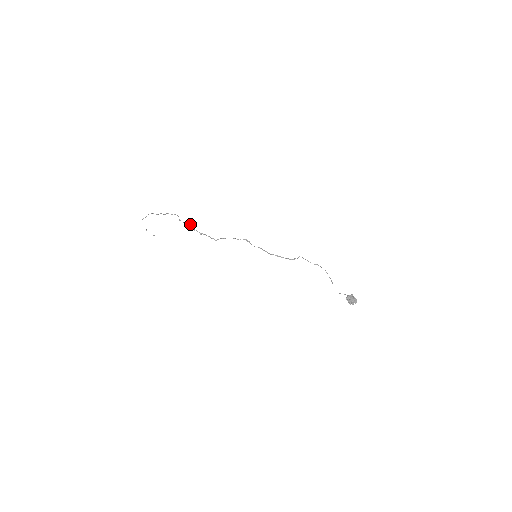
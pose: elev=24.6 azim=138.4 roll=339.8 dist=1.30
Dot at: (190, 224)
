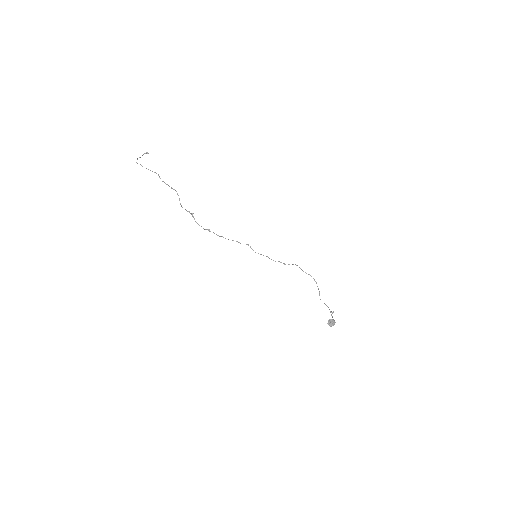
Dot at: (192, 215)
